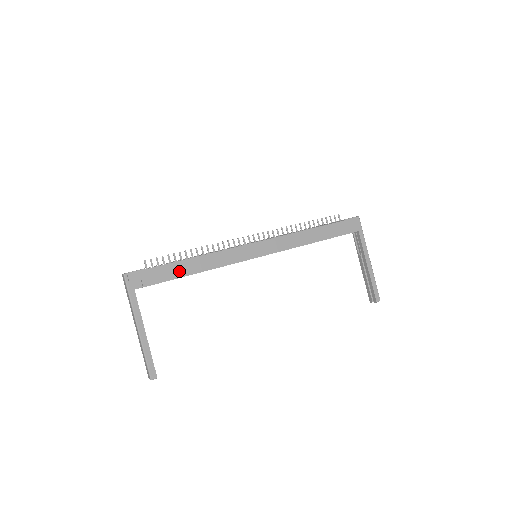
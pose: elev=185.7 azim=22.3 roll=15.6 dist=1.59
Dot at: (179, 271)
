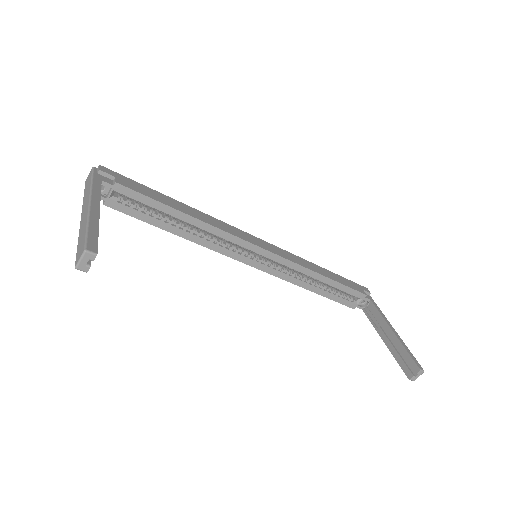
Dot at: (164, 200)
